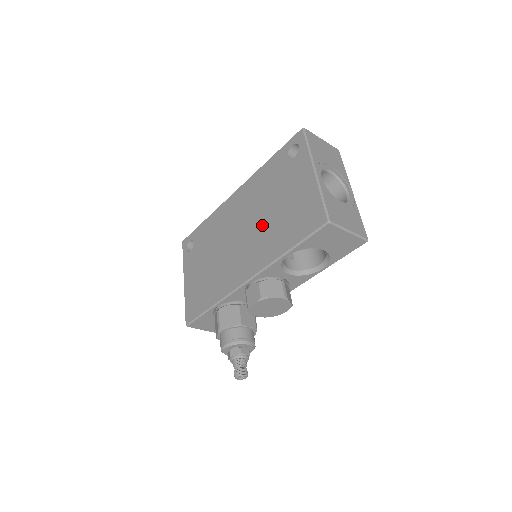
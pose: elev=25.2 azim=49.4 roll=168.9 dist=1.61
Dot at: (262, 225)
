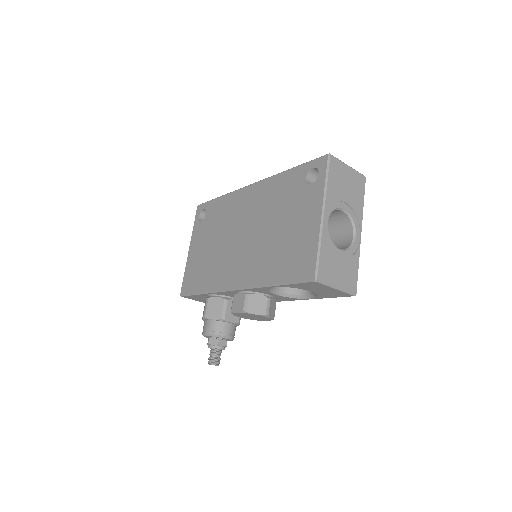
Dot at: (263, 240)
